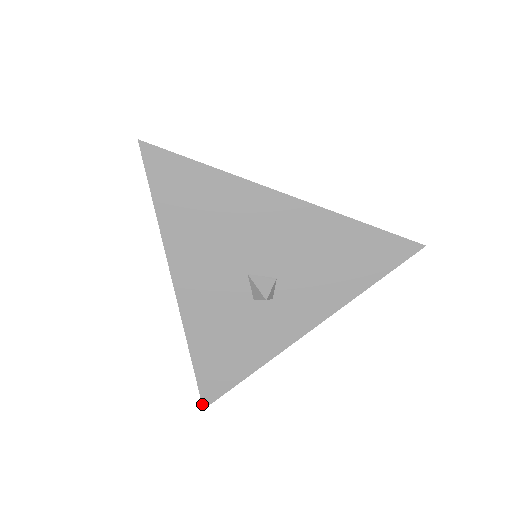
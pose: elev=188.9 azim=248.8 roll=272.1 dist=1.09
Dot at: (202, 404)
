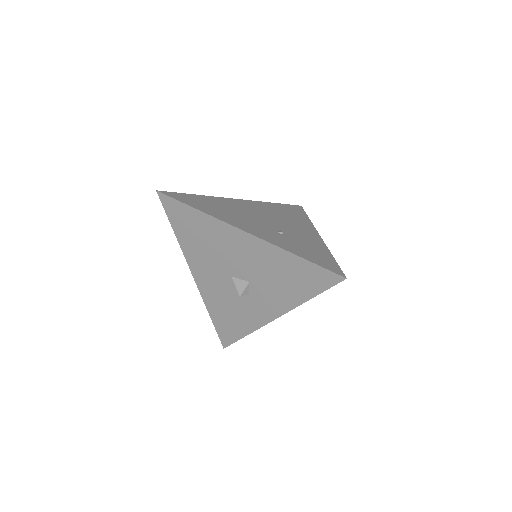
Dot at: occluded
